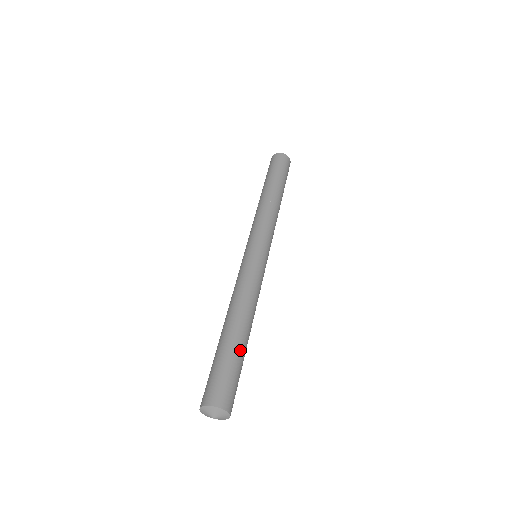
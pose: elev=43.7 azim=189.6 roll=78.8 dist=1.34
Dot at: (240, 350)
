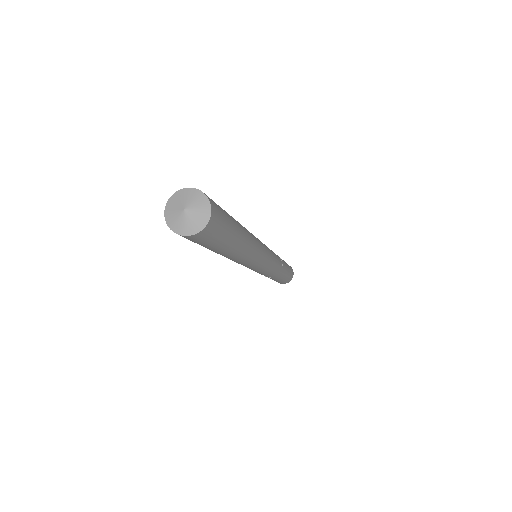
Dot at: (237, 233)
